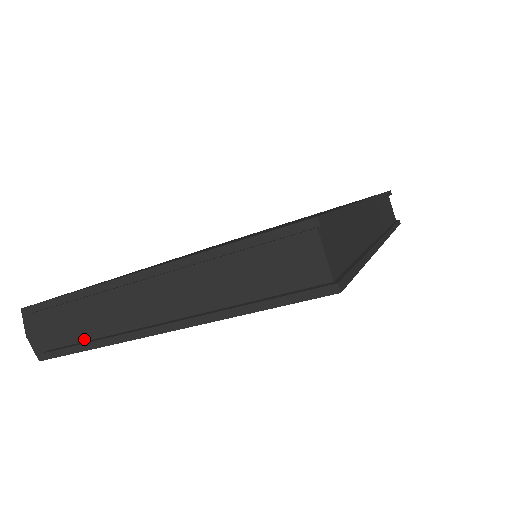
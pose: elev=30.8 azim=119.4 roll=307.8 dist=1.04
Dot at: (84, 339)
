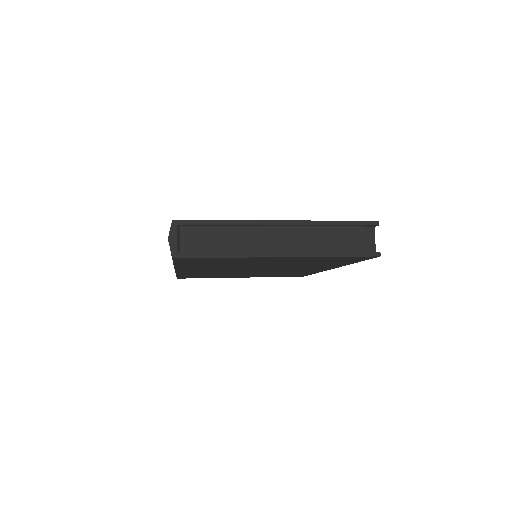
Dot at: (215, 251)
